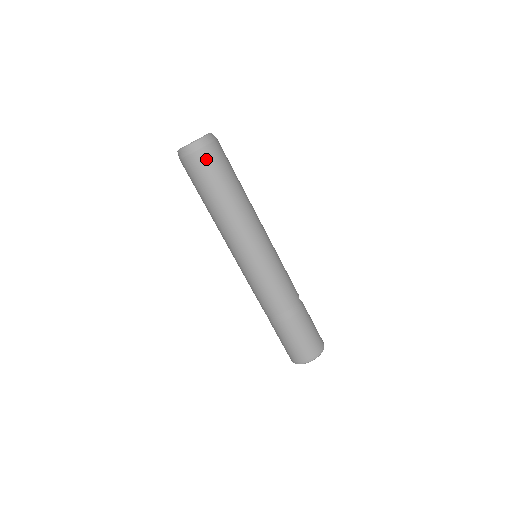
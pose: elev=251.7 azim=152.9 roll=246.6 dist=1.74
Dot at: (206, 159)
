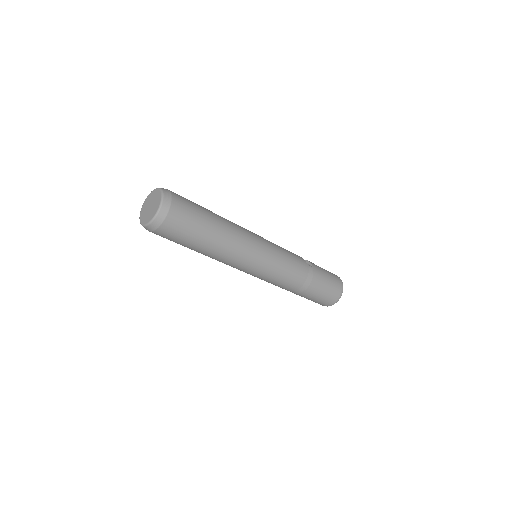
Dot at: (175, 224)
